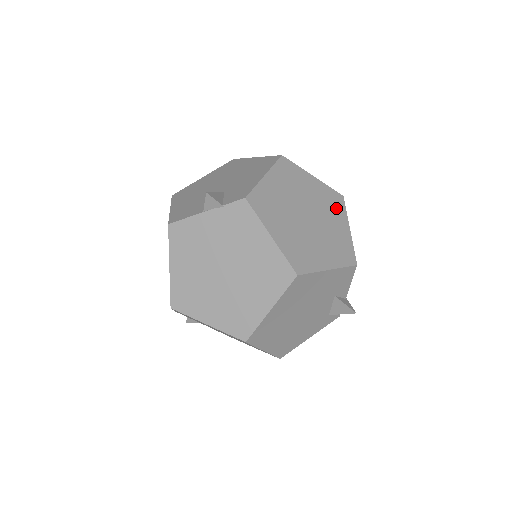
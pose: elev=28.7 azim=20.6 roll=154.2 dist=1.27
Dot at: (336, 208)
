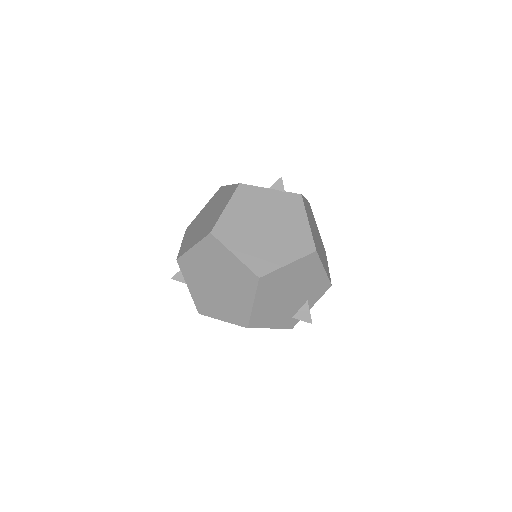
Dot at: (324, 252)
